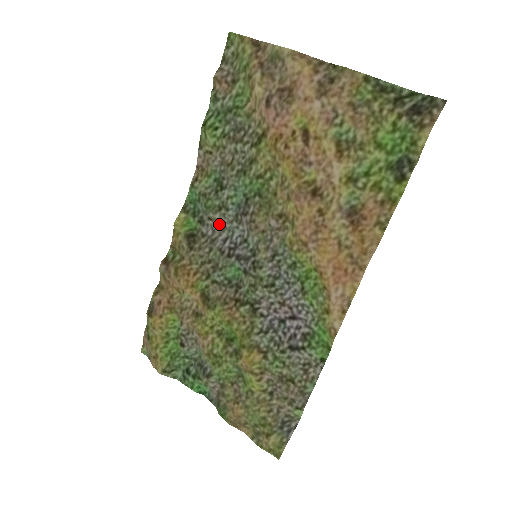
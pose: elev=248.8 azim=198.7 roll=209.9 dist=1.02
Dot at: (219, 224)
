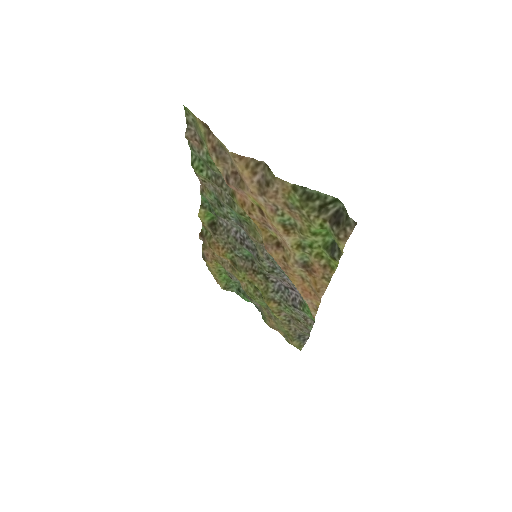
Dot at: (229, 222)
